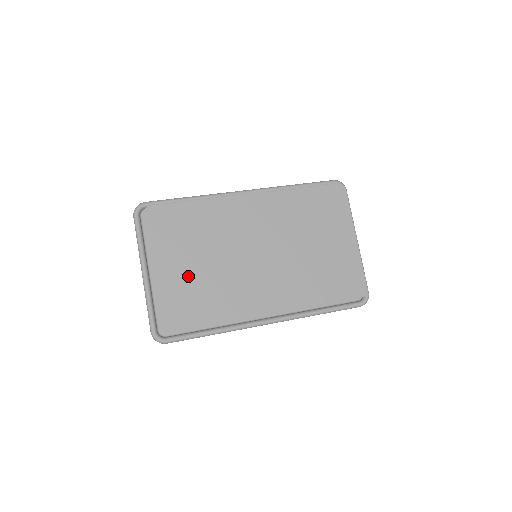
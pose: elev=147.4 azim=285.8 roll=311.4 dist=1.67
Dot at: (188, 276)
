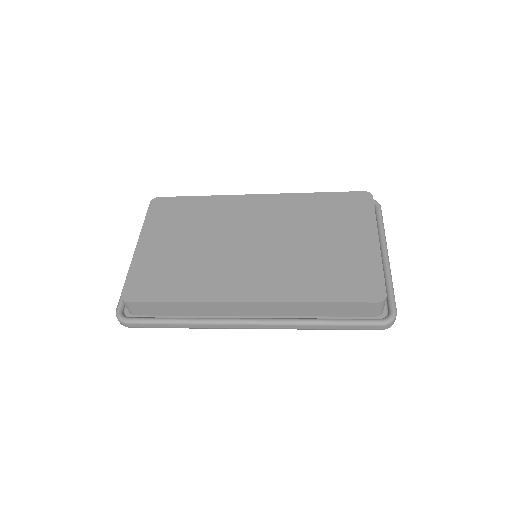
Dot at: (169, 254)
